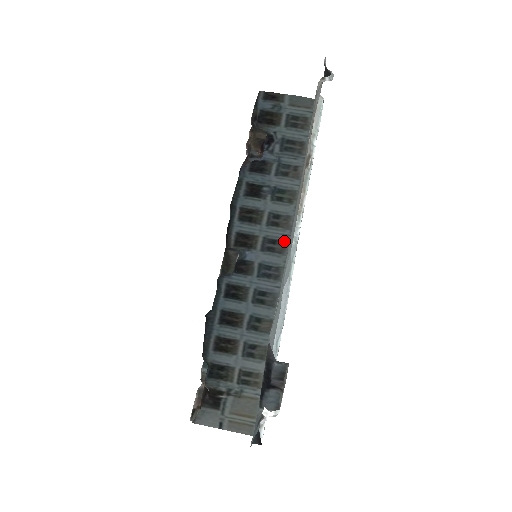
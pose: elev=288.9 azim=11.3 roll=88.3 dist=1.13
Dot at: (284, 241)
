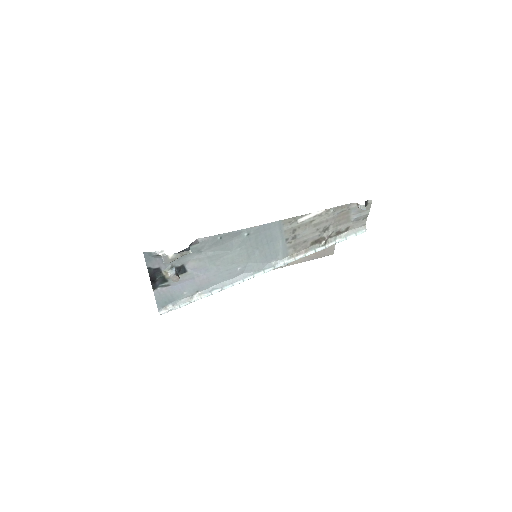
Dot at: occluded
